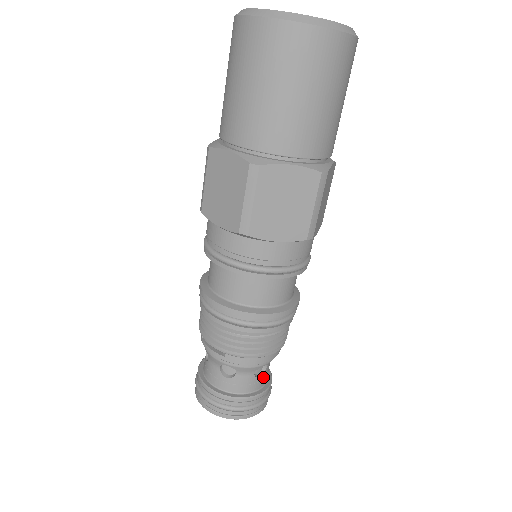
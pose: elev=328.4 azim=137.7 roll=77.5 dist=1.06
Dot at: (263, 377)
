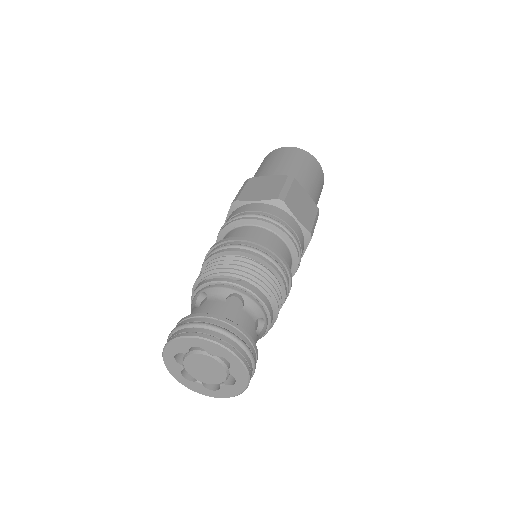
Dot at: (255, 341)
